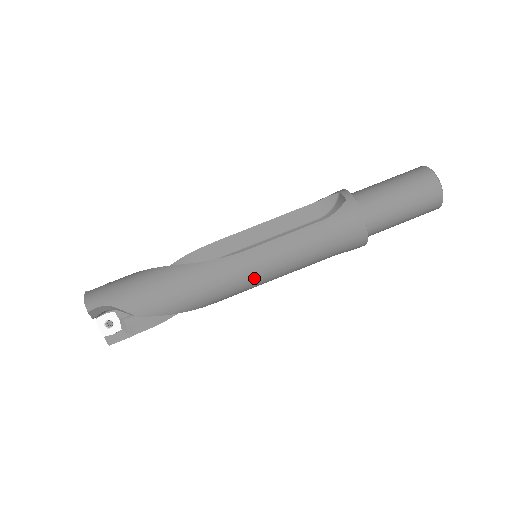
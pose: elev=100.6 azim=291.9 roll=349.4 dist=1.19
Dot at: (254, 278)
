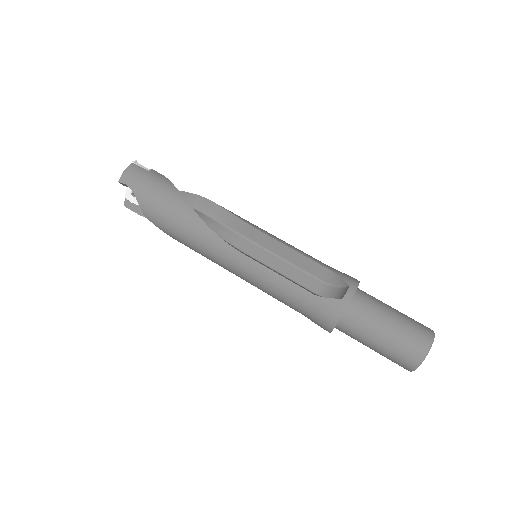
Dot at: (233, 272)
